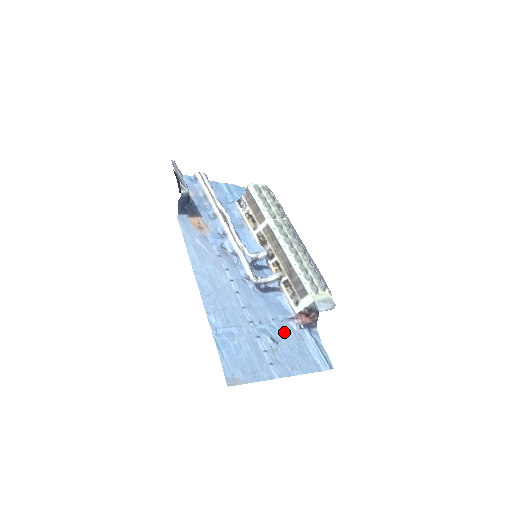
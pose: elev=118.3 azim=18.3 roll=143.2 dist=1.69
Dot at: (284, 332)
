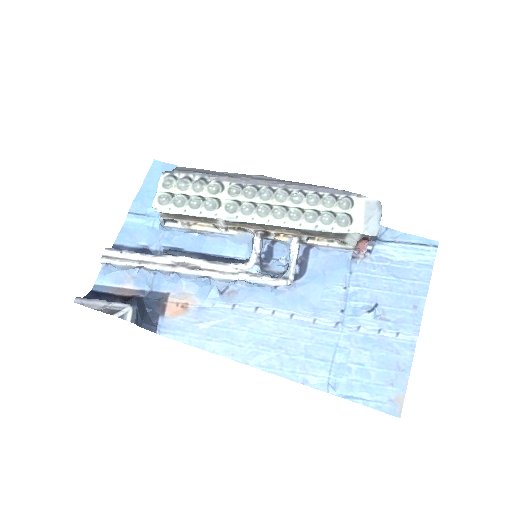
Dot at: (366, 282)
